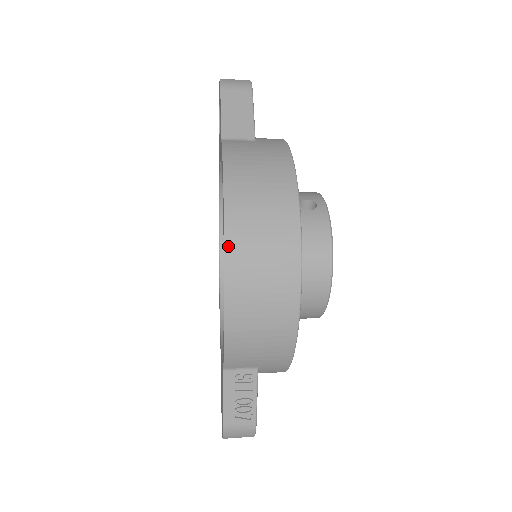
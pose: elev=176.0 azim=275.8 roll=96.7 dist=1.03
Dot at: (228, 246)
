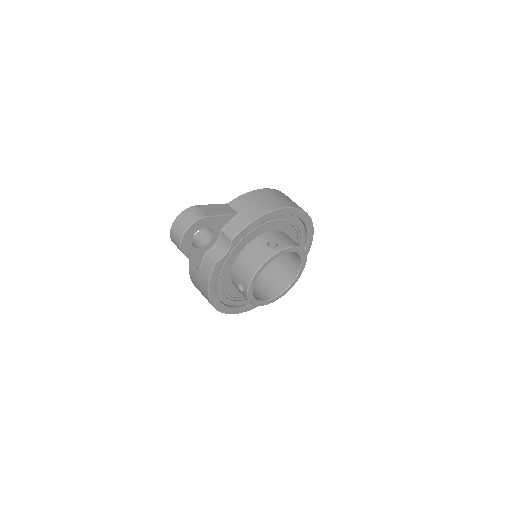
Dot at: occluded
